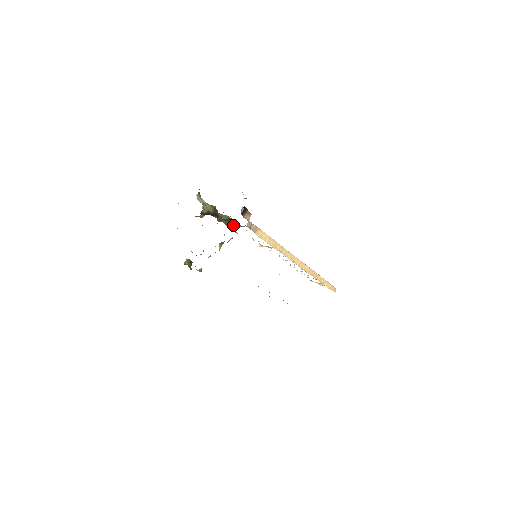
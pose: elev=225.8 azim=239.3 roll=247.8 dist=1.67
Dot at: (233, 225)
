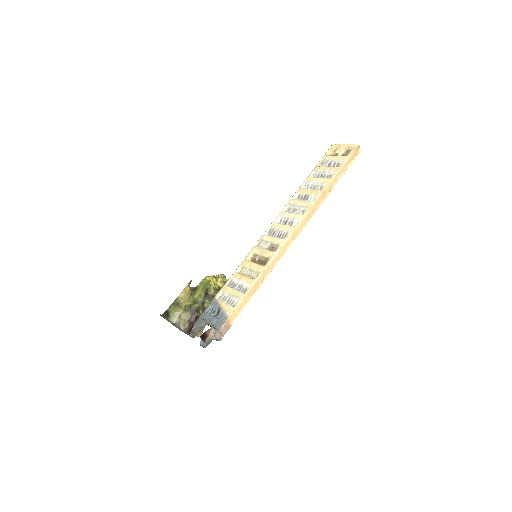
Dot at: (213, 293)
